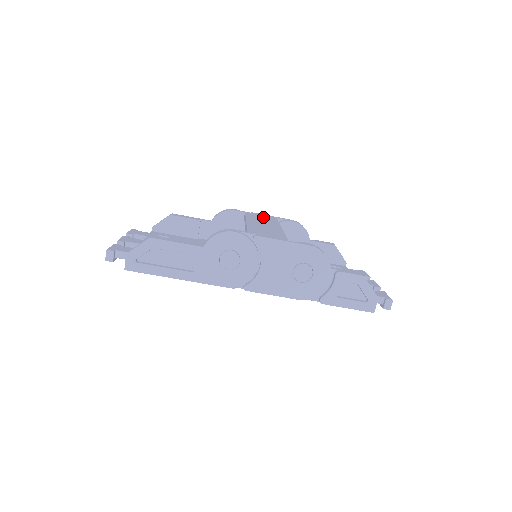
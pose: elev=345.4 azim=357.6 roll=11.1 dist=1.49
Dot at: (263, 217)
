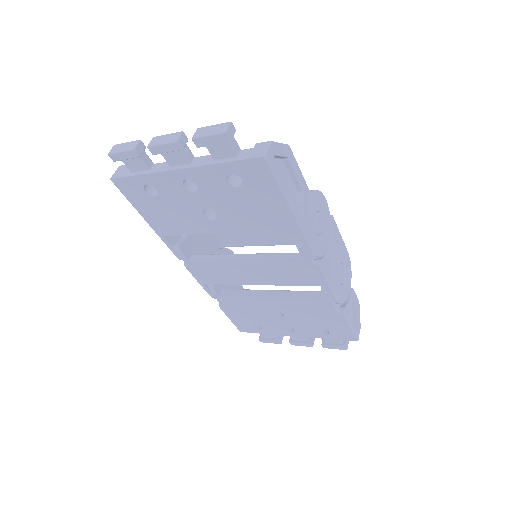
Dot at: occluded
